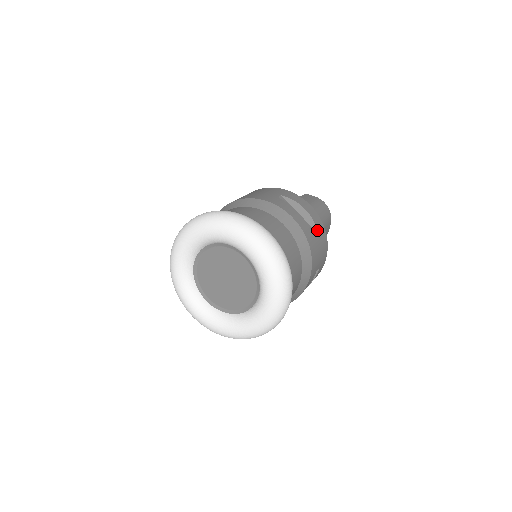
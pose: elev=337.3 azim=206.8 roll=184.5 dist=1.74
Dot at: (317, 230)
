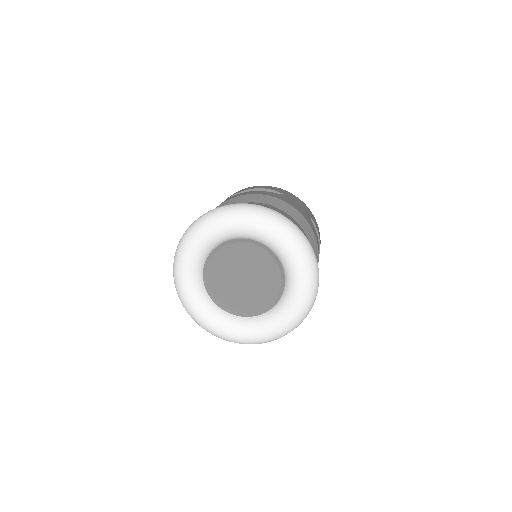
Dot at: occluded
